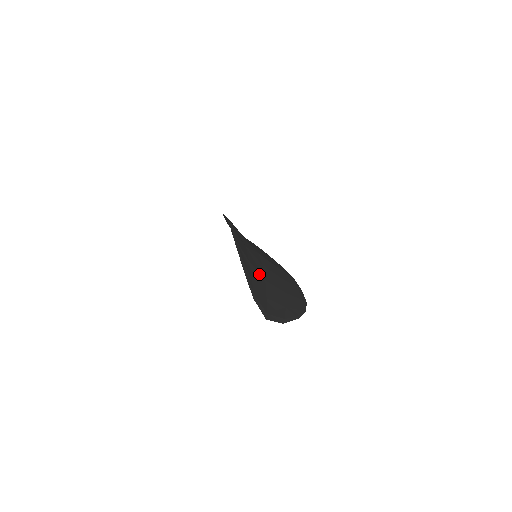
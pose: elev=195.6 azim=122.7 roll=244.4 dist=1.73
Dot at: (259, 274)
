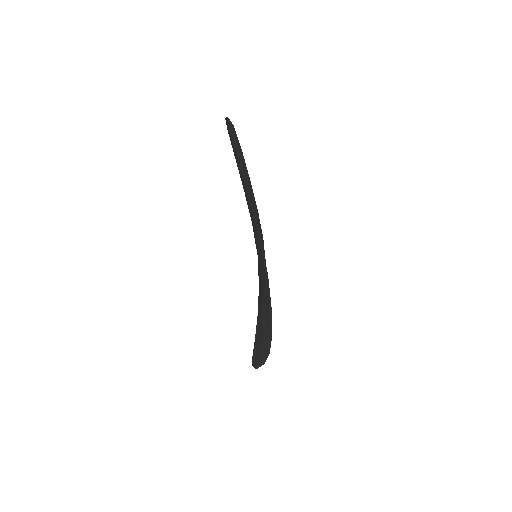
Dot at: occluded
